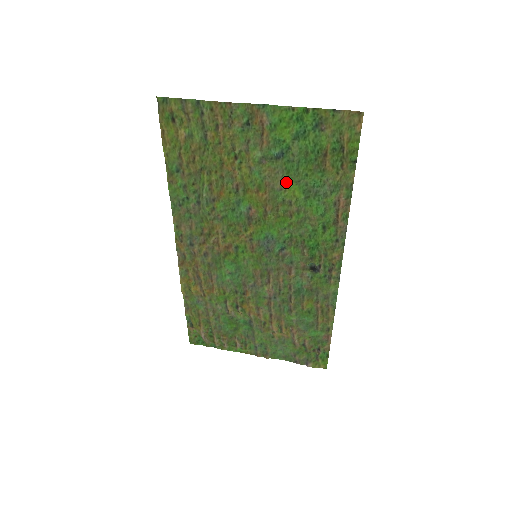
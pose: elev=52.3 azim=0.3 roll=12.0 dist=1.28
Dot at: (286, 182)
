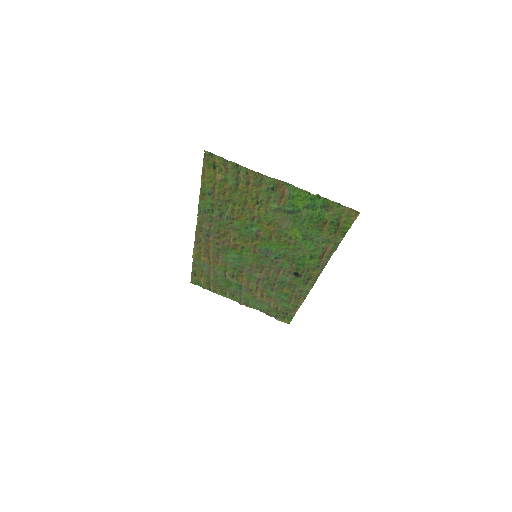
Dot at: (291, 226)
